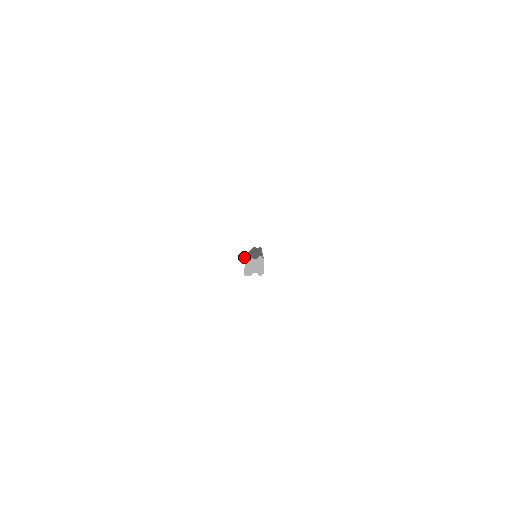
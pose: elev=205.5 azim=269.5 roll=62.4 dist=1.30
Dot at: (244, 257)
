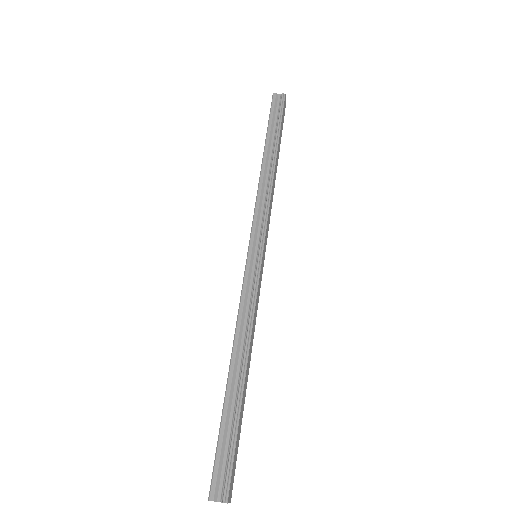
Dot at: (208, 500)
